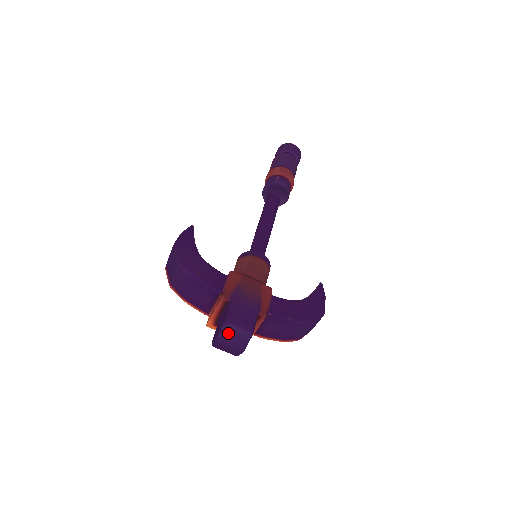
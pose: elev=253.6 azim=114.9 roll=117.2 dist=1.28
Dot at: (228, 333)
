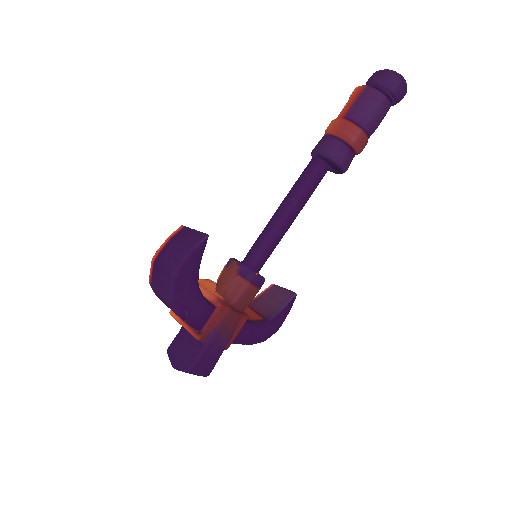
Dot at: occluded
